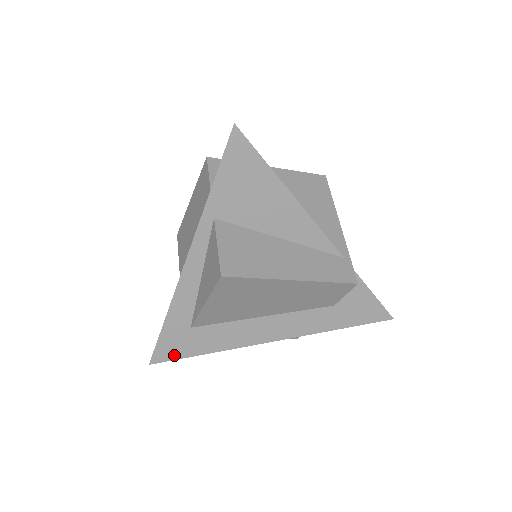
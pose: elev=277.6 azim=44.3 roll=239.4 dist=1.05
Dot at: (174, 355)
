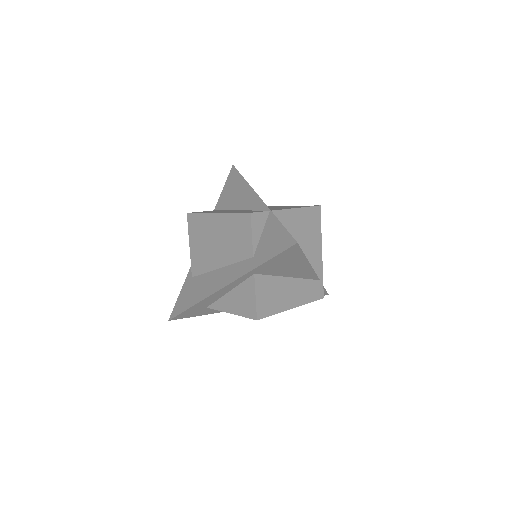
Dot at: (188, 316)
